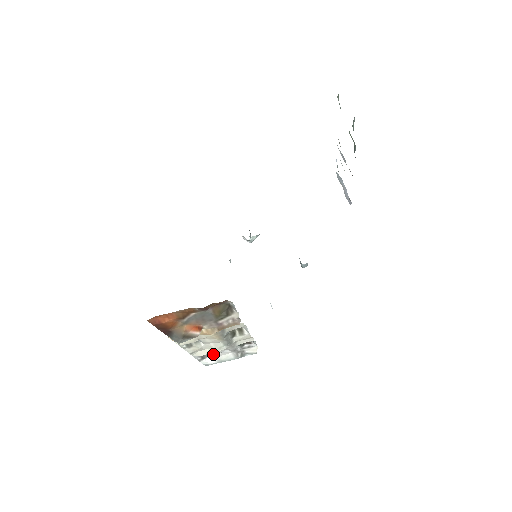
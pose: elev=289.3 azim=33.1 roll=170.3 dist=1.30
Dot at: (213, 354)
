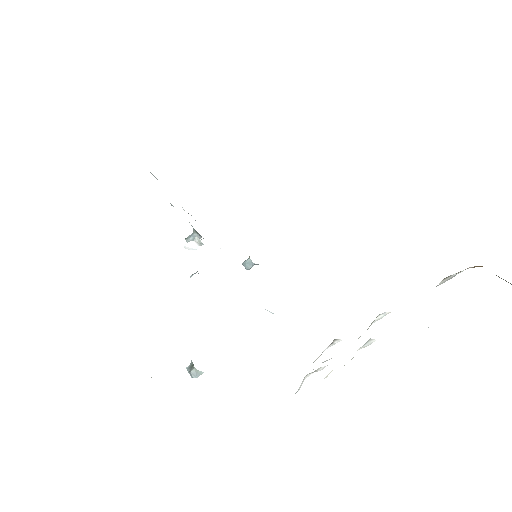
Dot at: (305, 376)
